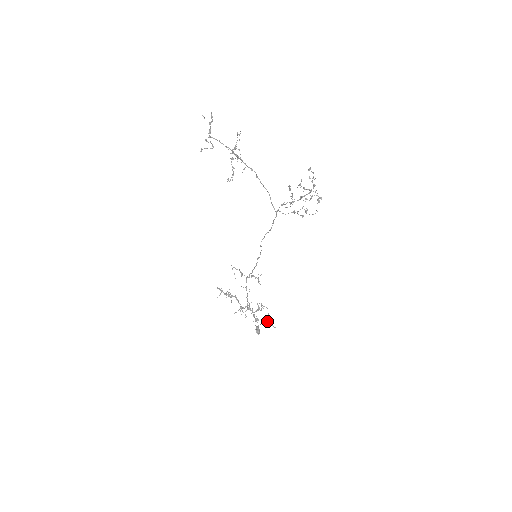
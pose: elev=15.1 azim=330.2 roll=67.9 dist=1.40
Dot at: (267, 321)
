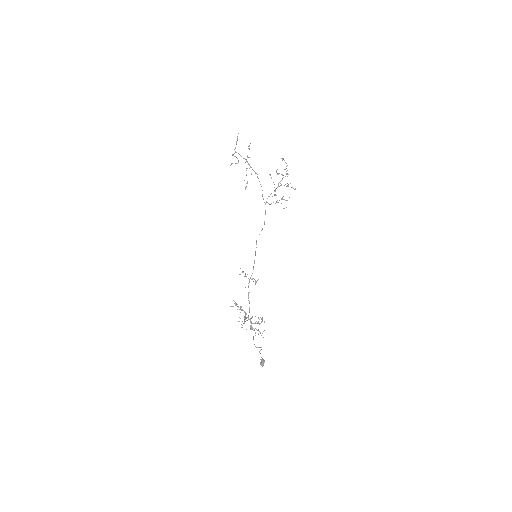
Dot at: (259, 331)
